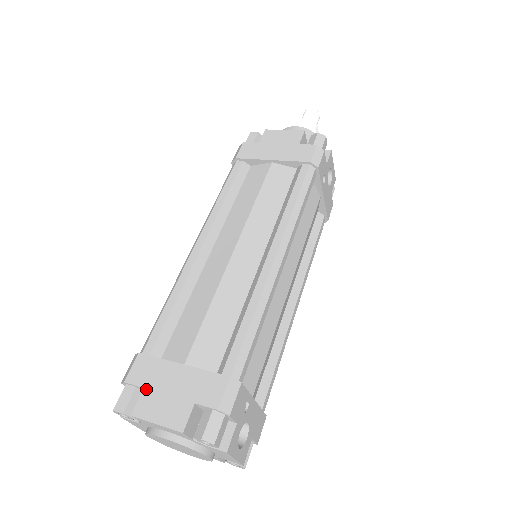
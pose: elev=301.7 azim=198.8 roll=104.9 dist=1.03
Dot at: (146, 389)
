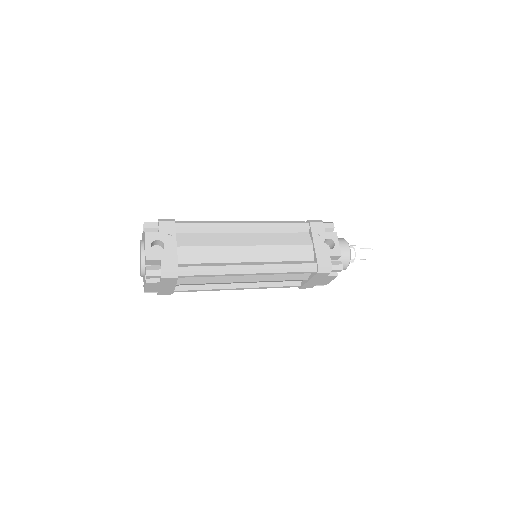
Dot at: occluded
